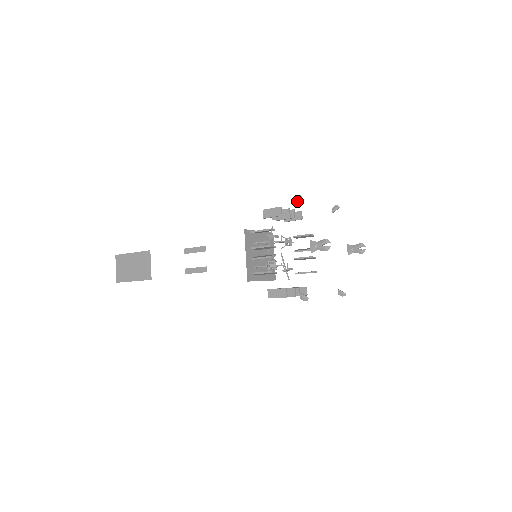
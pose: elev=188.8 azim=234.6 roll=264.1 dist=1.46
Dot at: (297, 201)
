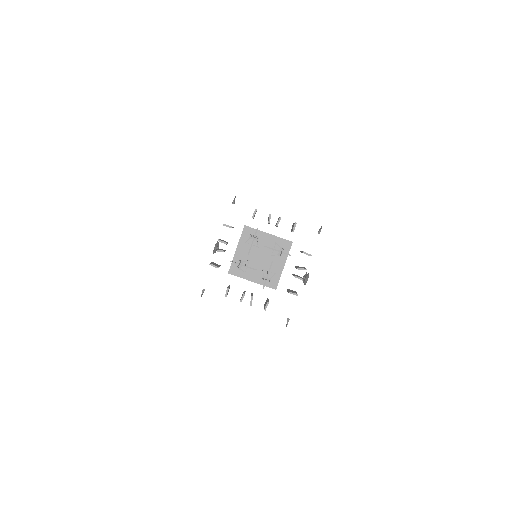
Dot at: (233, 201)
